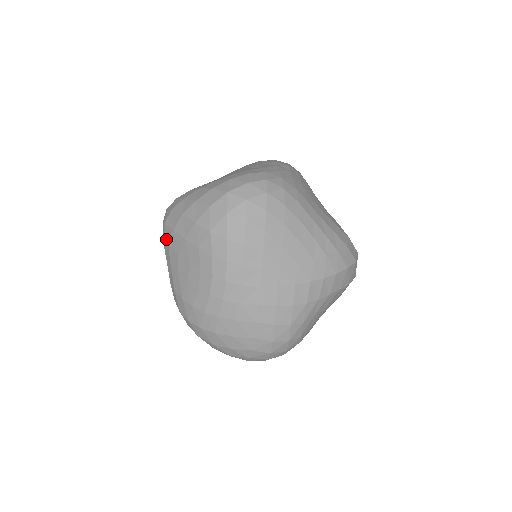
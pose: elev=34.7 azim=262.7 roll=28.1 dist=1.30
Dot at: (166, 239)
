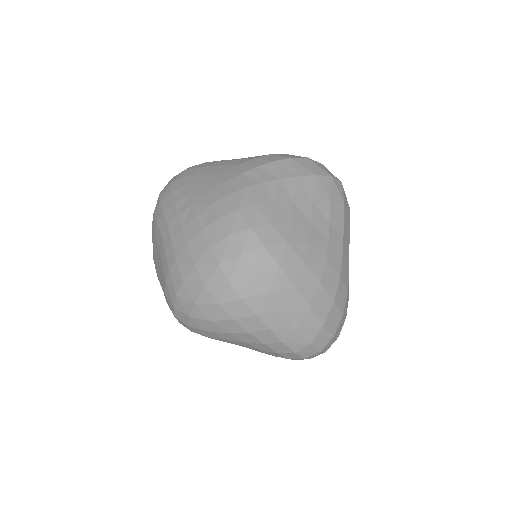
Dot at: occluded
